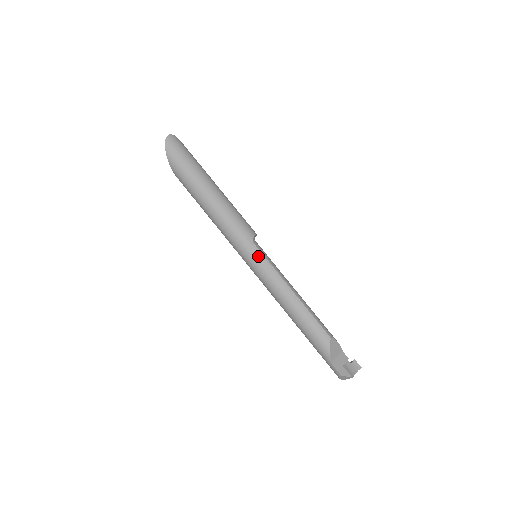
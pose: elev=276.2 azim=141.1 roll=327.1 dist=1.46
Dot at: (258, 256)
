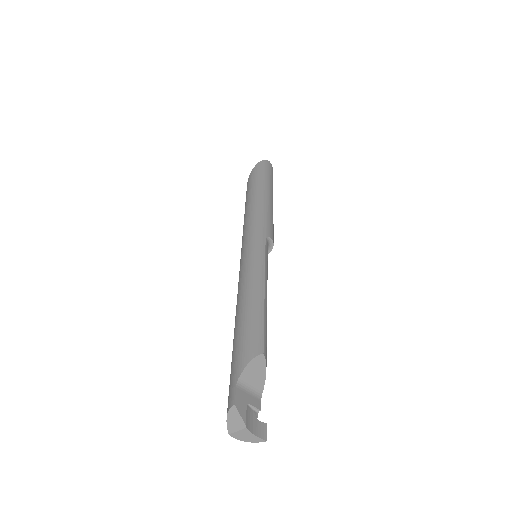
Dot at: (260, 246)
